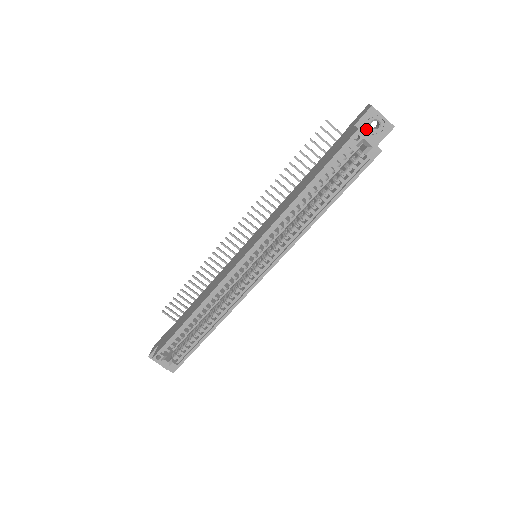
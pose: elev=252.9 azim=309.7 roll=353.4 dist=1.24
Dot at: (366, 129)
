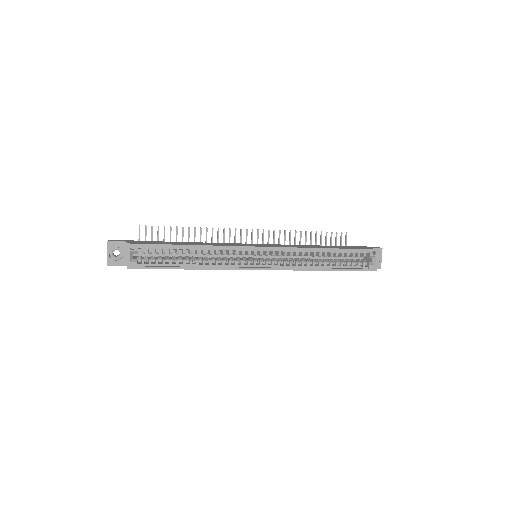
Dot at: occluded
